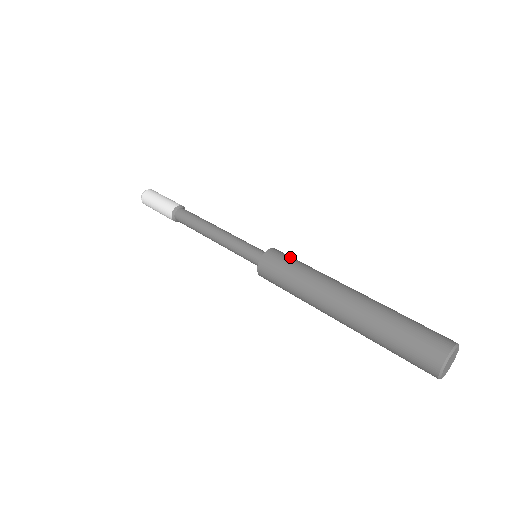
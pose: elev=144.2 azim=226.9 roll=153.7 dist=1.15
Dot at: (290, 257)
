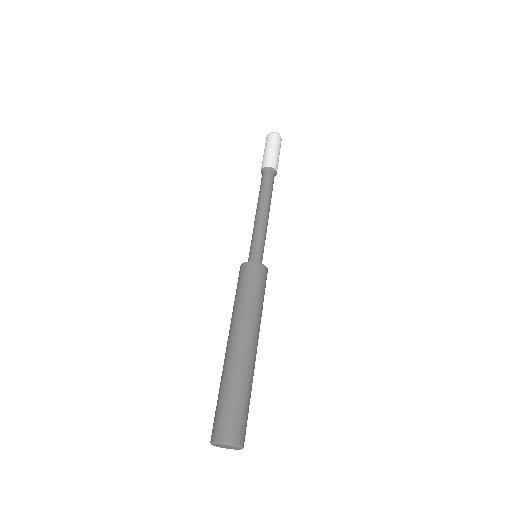
Dot at: (244, 280)
